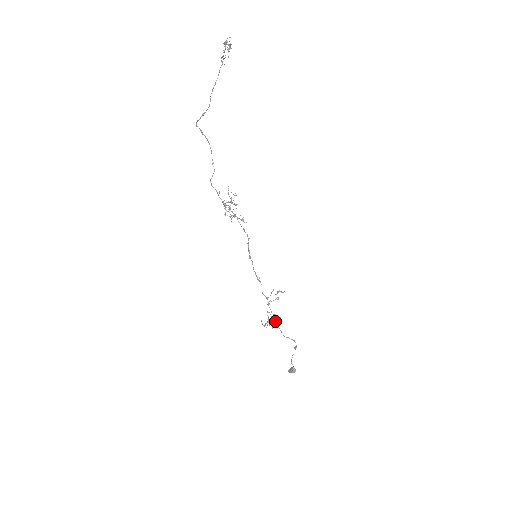
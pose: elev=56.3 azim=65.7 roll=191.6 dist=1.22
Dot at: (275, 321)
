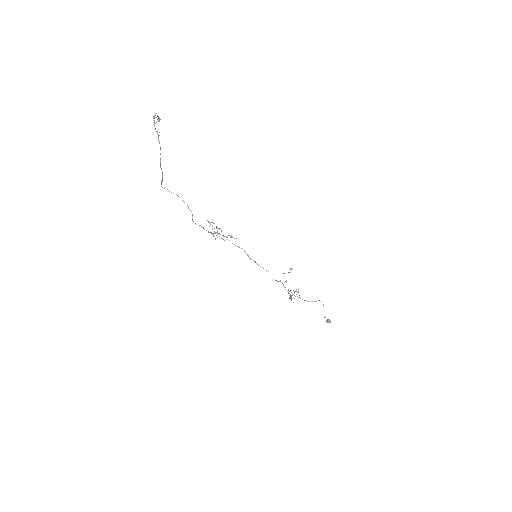
Dot at: (294, 295)
